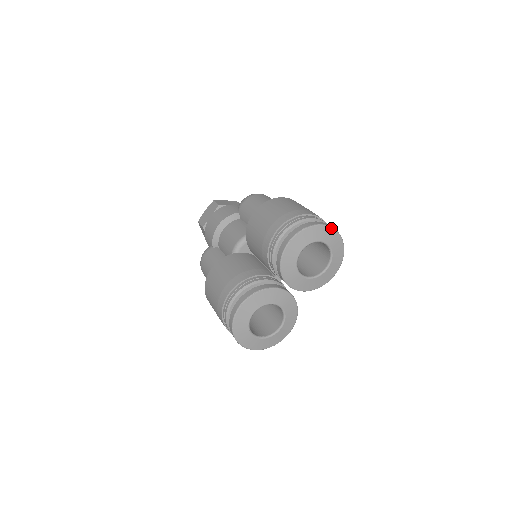
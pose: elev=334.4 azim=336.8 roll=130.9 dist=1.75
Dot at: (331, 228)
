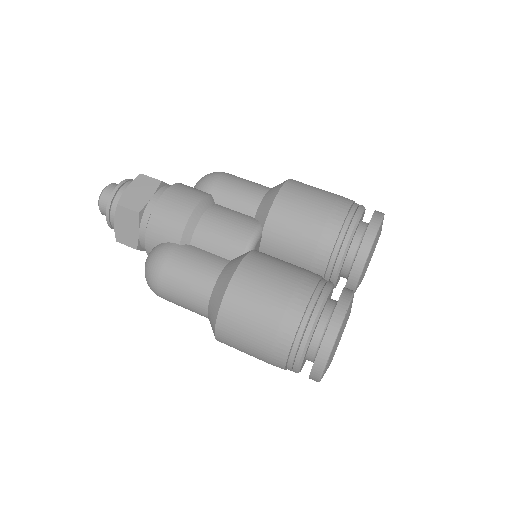
Dot at: occluded
